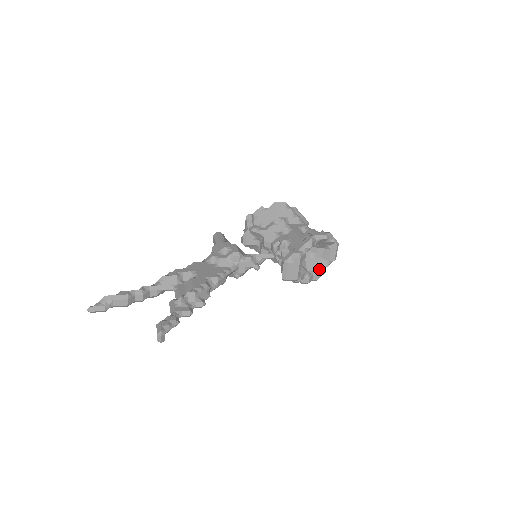
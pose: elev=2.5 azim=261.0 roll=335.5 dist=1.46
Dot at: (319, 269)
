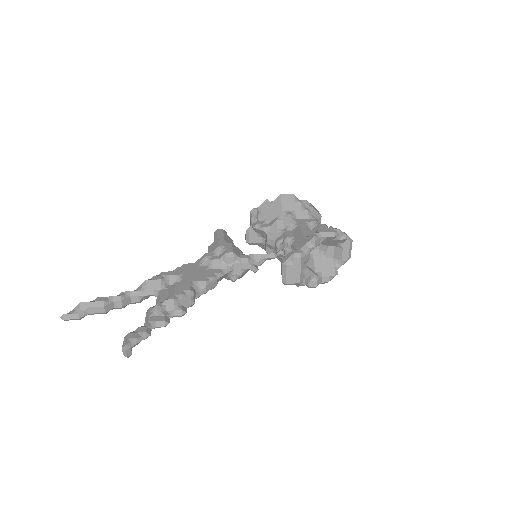
Dot at: (330, 270)
